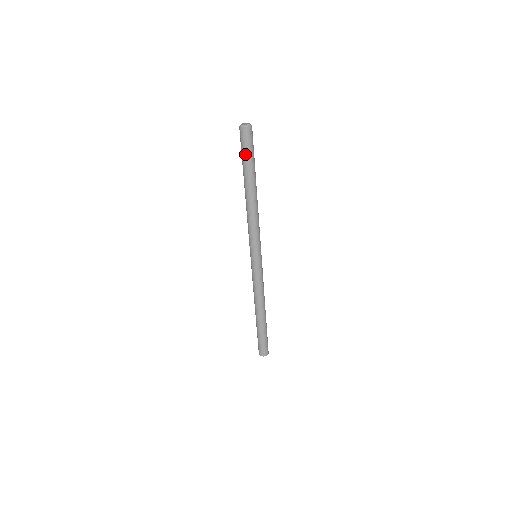
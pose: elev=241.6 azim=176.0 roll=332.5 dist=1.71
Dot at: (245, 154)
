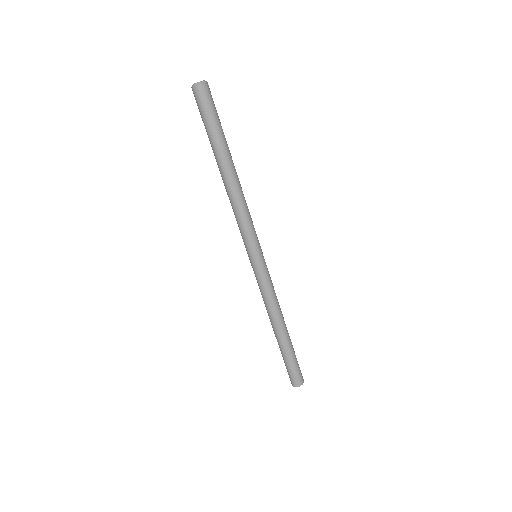
Dot at: (208, 121)
